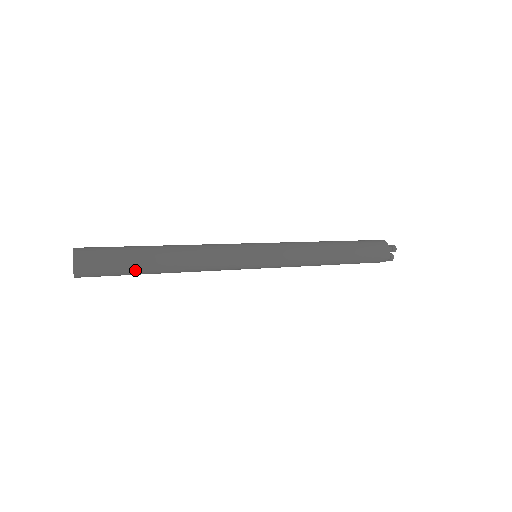
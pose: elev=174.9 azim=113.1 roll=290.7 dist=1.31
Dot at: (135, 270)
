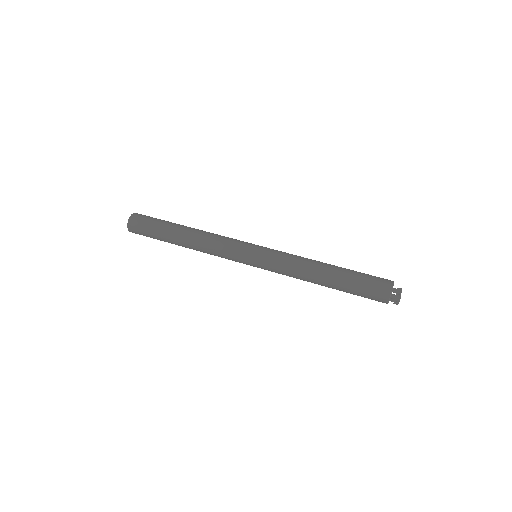
Dot at: (164, 241)
